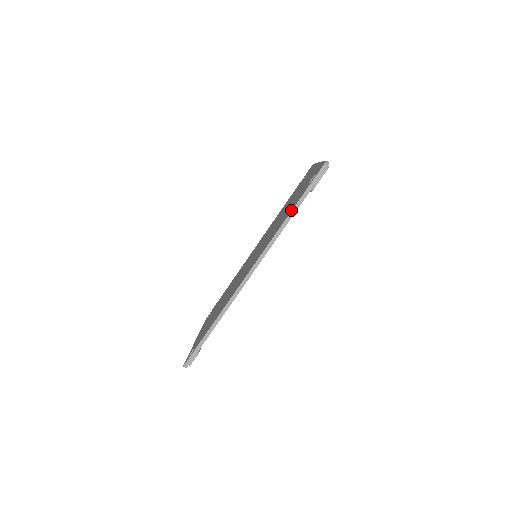
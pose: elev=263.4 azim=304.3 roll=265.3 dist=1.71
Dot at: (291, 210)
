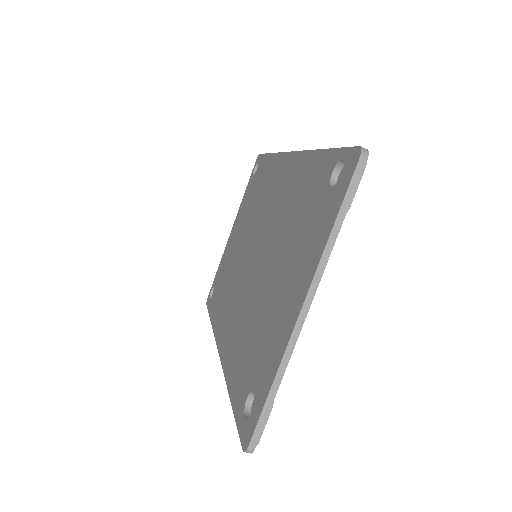
Dot at: (230, 394)
